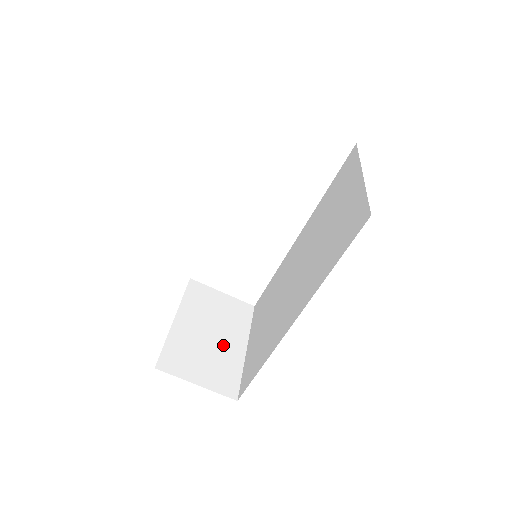
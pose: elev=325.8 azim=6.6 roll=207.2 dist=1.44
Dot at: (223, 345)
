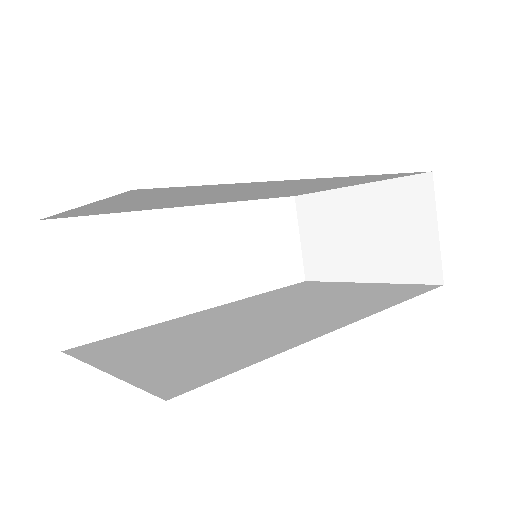
Dot at: occluded
